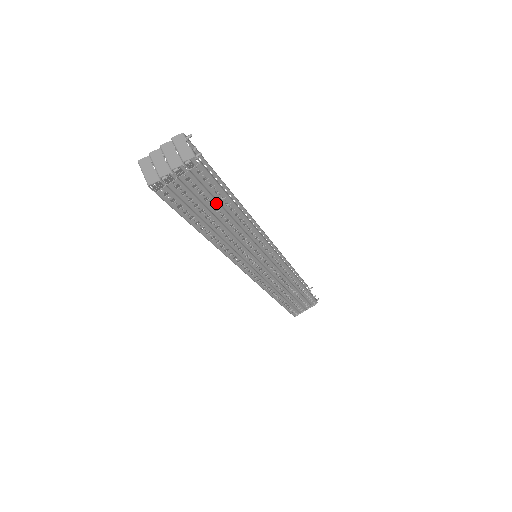
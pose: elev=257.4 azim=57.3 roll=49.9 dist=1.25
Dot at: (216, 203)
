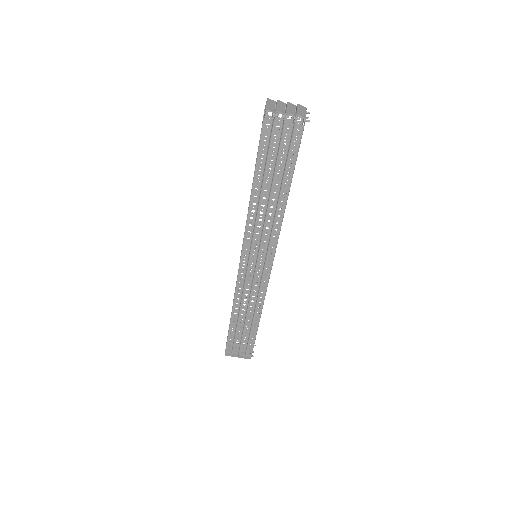
Dot at: (283, 168)
